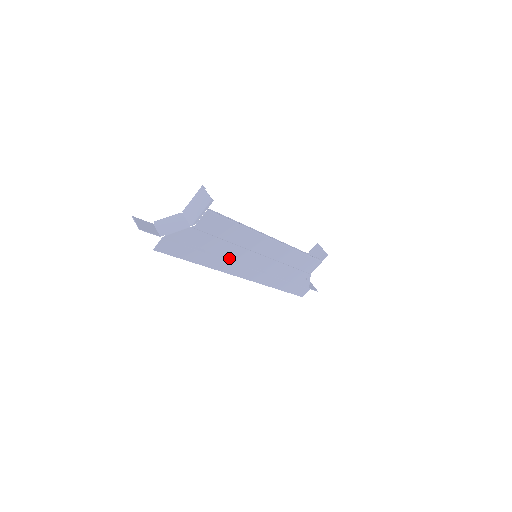
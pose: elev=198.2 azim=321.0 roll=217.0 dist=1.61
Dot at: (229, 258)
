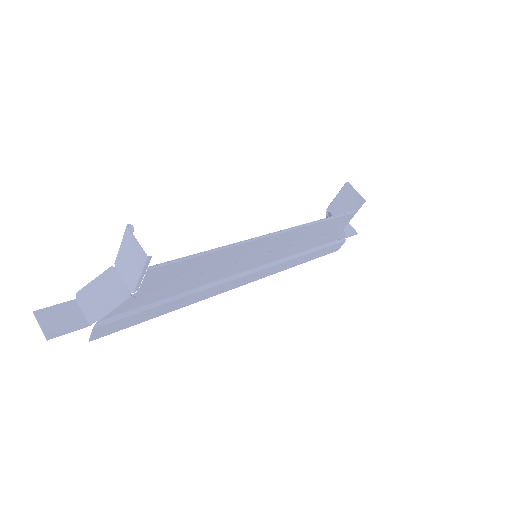
Dot at: (215, 281)
